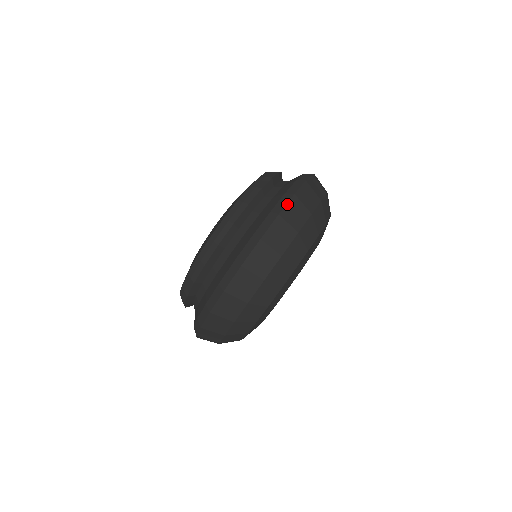
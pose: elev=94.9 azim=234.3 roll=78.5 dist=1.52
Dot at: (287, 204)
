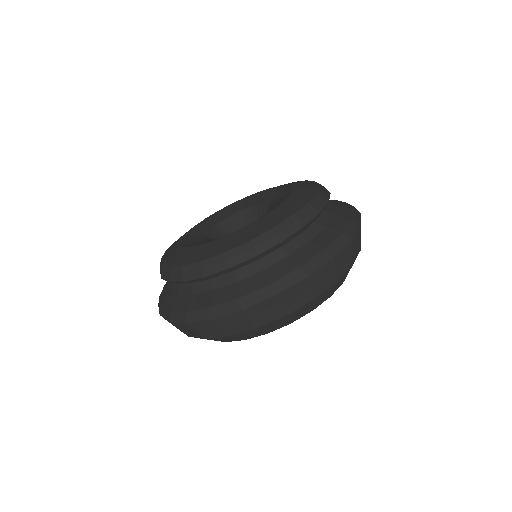
Dot at: (356, 232)
